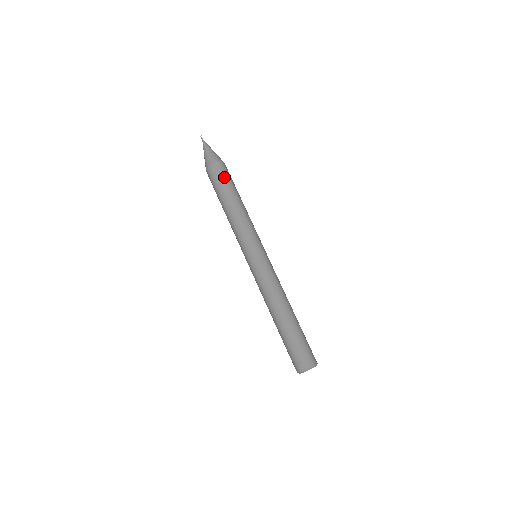
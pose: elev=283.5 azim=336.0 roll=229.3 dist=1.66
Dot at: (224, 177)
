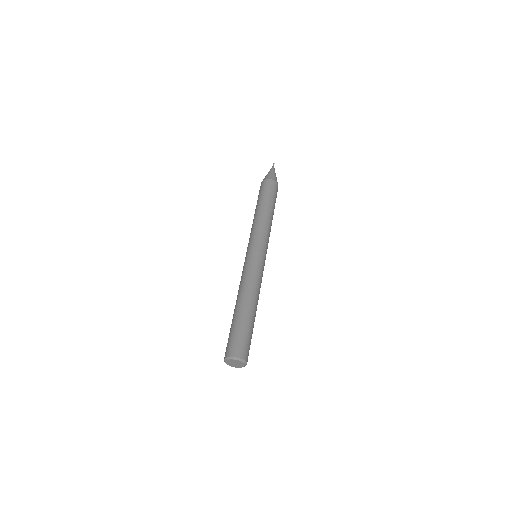
Dot at: (272, 191)
